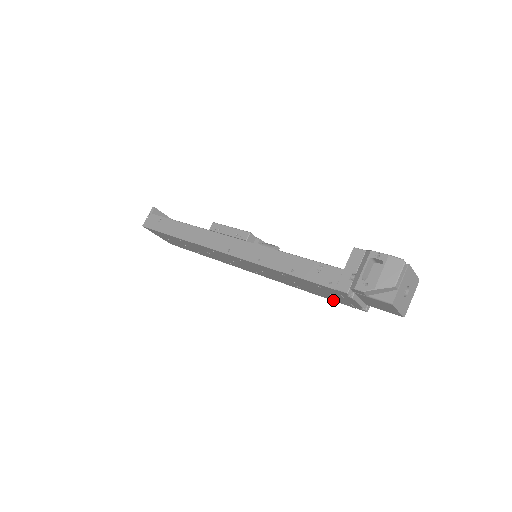
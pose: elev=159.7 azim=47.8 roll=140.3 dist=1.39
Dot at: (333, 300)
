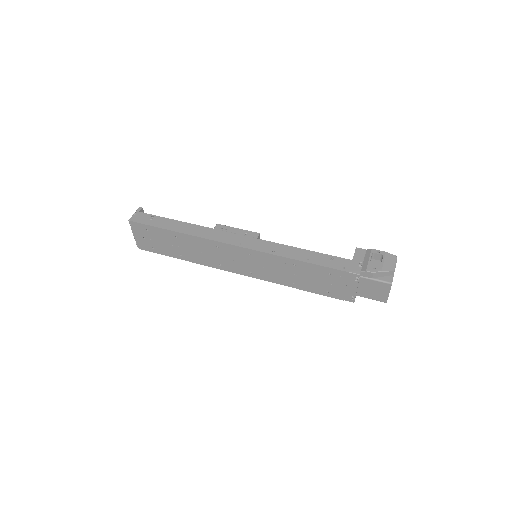
Dot at: (324, 294)
